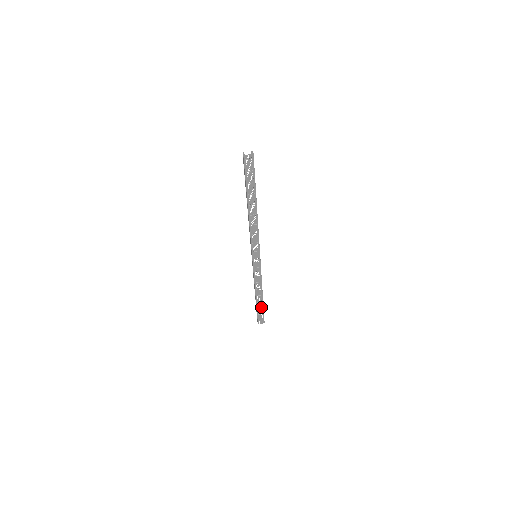
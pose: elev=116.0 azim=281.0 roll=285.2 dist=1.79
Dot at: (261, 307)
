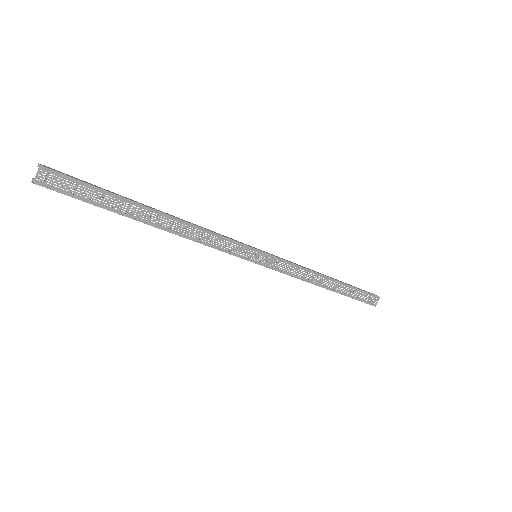
Dot at: (350, 290)
